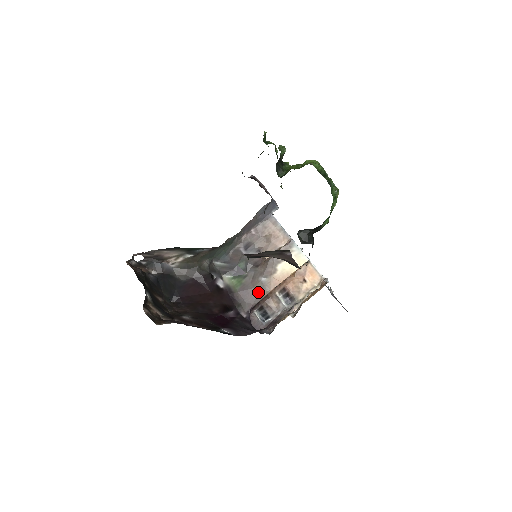
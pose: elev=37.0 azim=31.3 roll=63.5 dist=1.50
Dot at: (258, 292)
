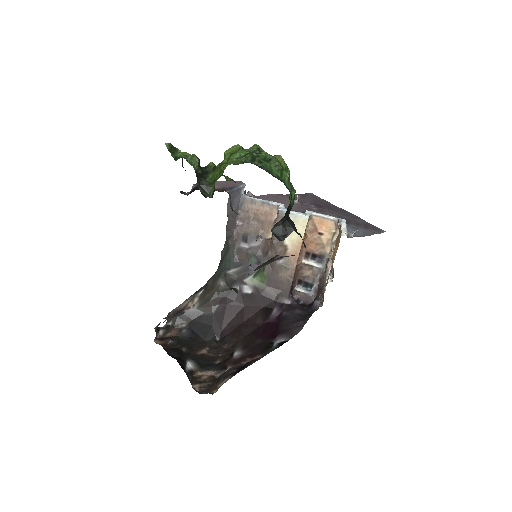
Dot at: (285, 275)
